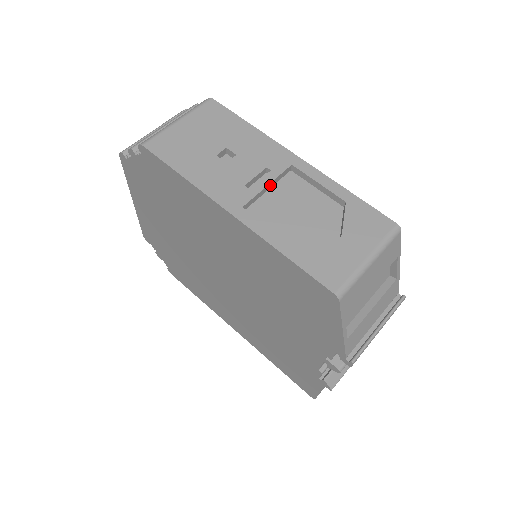
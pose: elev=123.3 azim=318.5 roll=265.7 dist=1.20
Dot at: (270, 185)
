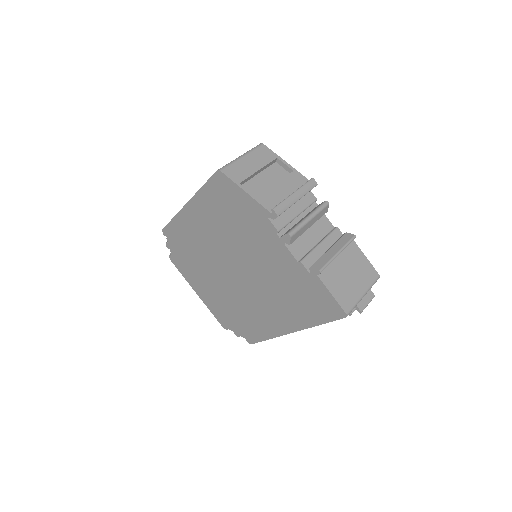
Dot at: occluded
